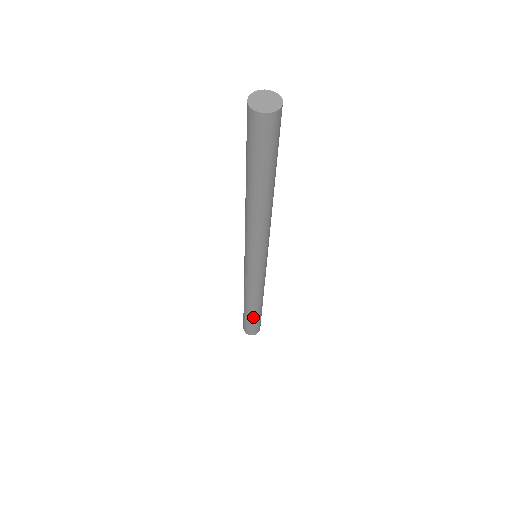
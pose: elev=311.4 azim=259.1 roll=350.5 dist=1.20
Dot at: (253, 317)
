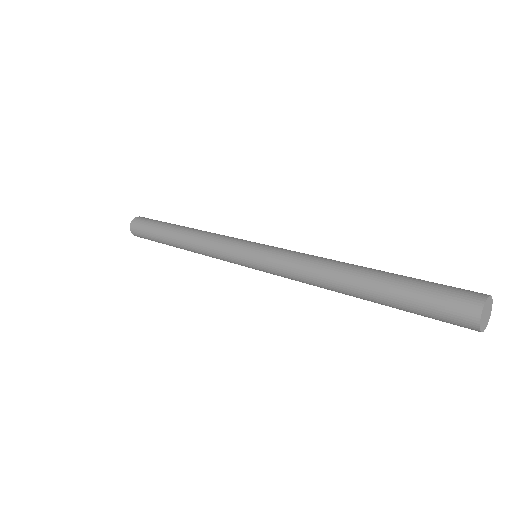
Dot at: occluded
